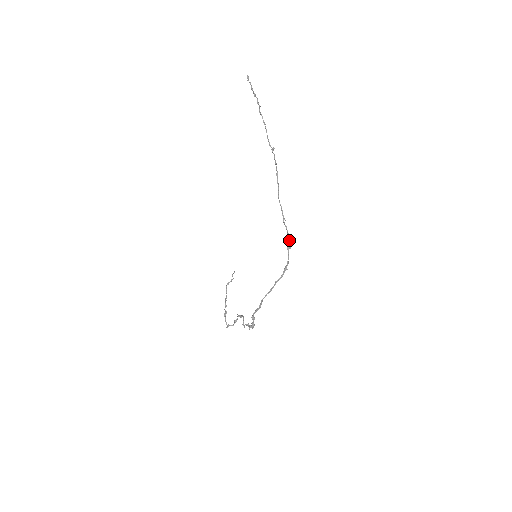
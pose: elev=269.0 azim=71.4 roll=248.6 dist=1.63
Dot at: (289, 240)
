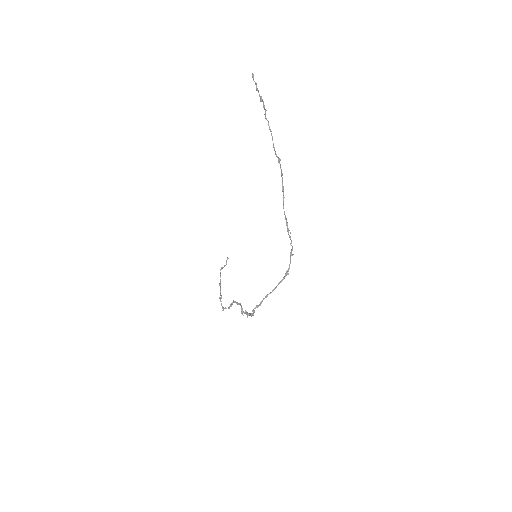
Dot at: (292, 248)
